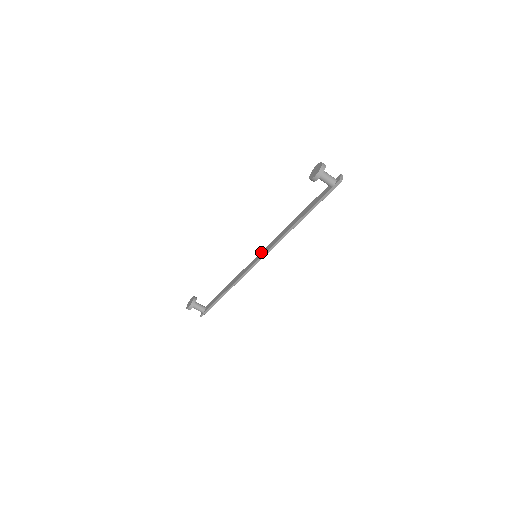
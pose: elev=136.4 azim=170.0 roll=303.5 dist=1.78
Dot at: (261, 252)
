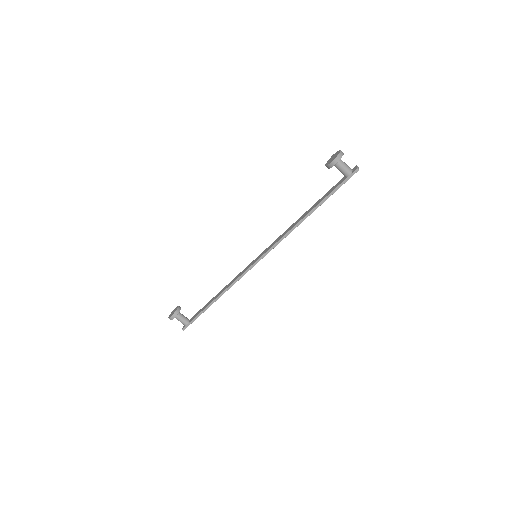
Dot at: (262, 252)
